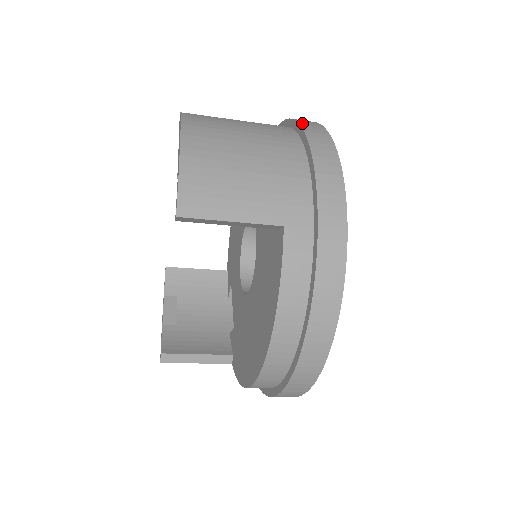
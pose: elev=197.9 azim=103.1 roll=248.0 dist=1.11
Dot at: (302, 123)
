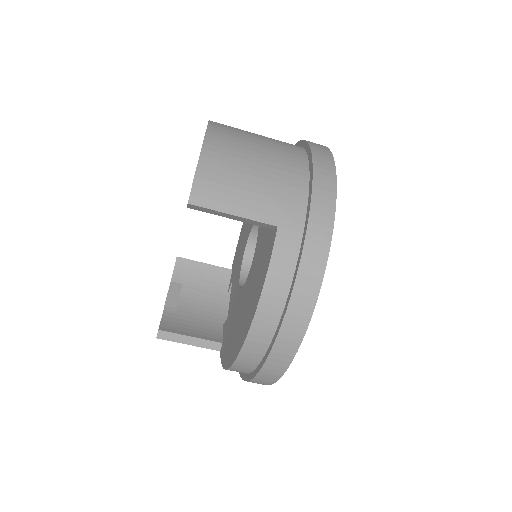
Dot at: (312, 145)
